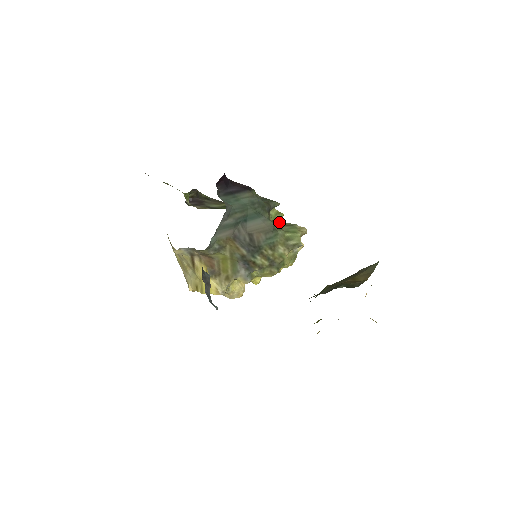
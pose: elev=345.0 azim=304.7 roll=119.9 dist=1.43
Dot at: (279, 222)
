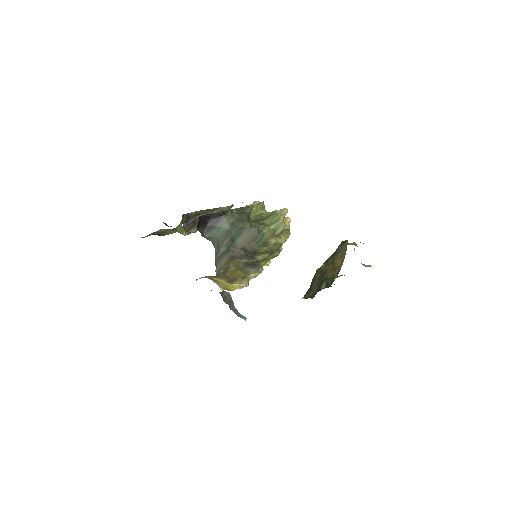
Dot at: (262, 210)
